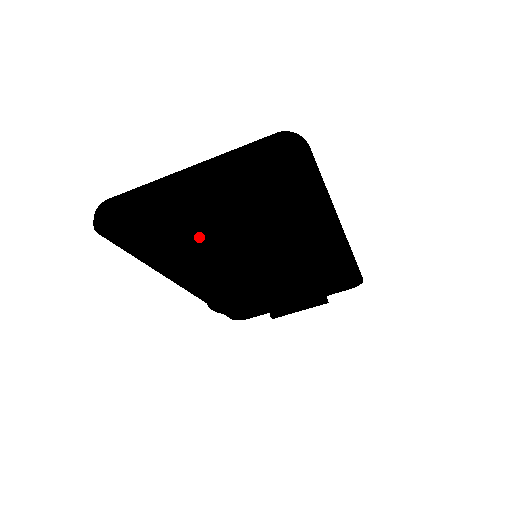
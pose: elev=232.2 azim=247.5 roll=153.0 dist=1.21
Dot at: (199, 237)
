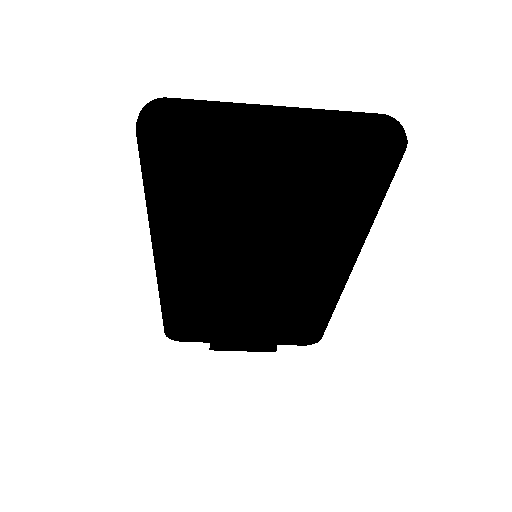
Dot at: (230, 196)
